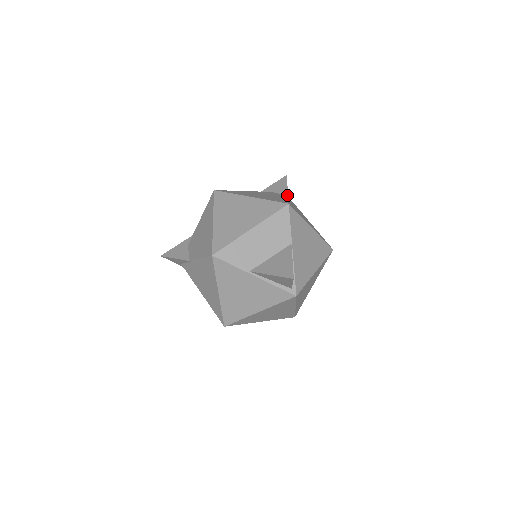
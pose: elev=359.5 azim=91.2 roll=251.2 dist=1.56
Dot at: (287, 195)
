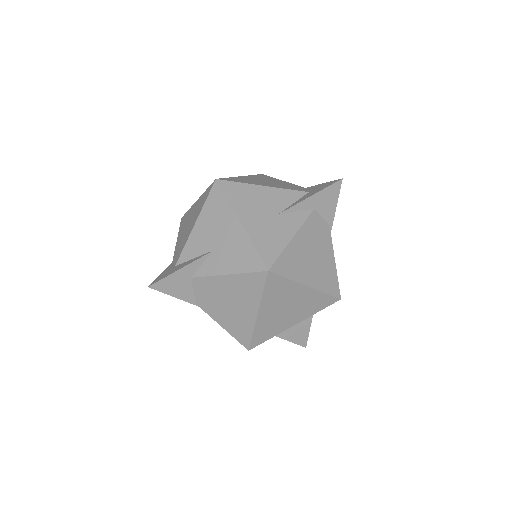
Dot at: occluded
